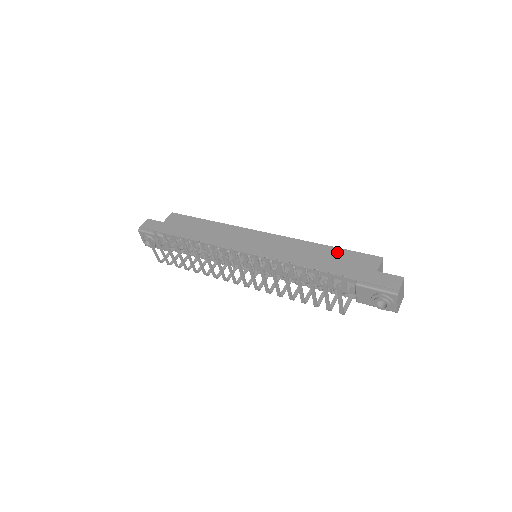
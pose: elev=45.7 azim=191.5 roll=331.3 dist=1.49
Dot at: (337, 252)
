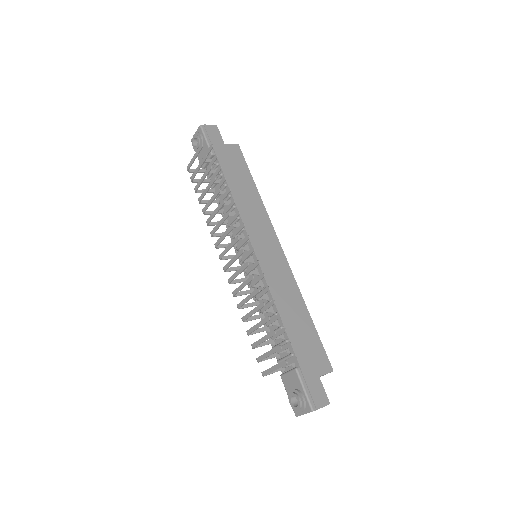
Dot at: (310, 328)
